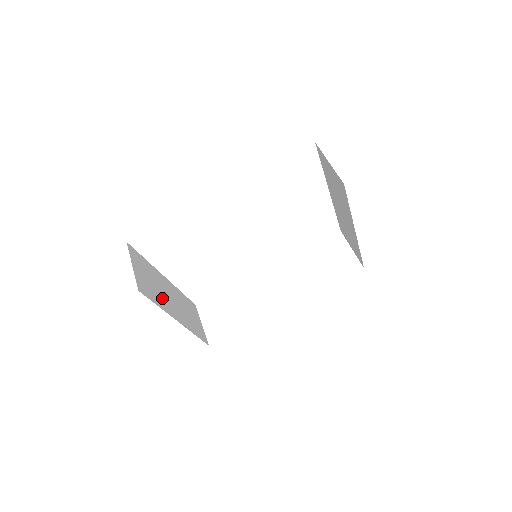
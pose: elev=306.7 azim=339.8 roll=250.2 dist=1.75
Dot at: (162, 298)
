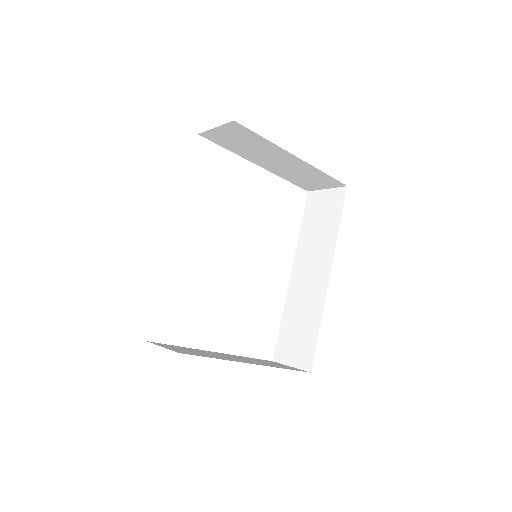
Dot at: occluded
